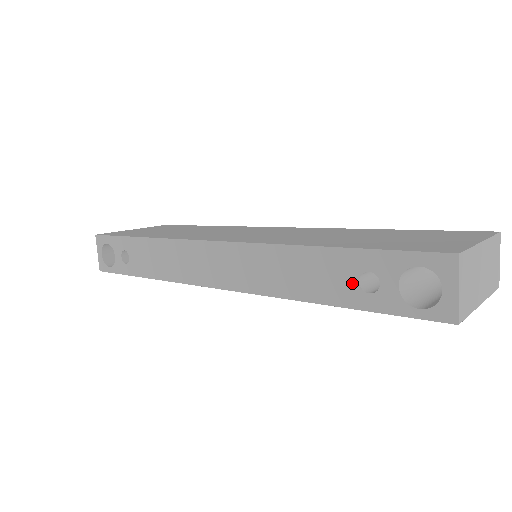
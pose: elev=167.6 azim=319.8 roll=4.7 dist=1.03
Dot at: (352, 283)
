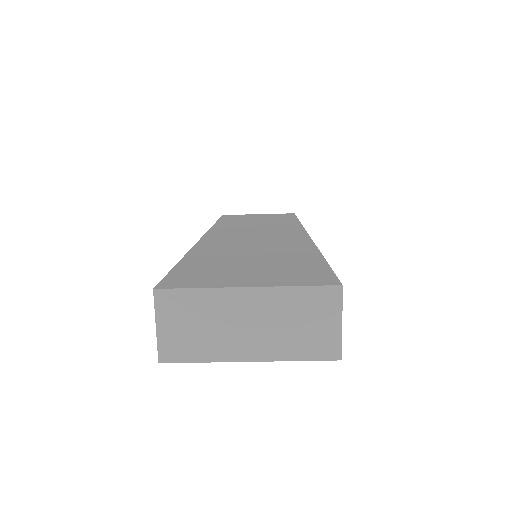
Dot at: occluded
